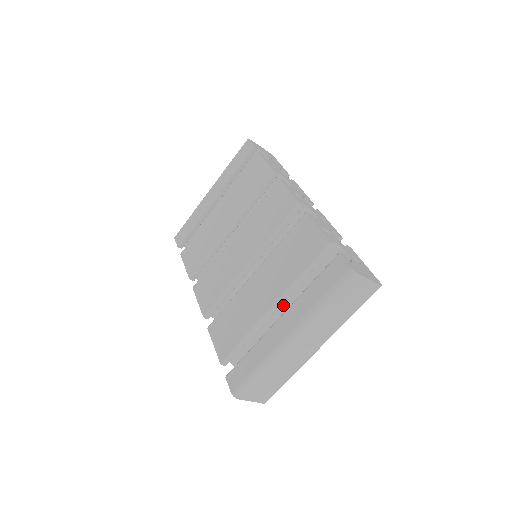
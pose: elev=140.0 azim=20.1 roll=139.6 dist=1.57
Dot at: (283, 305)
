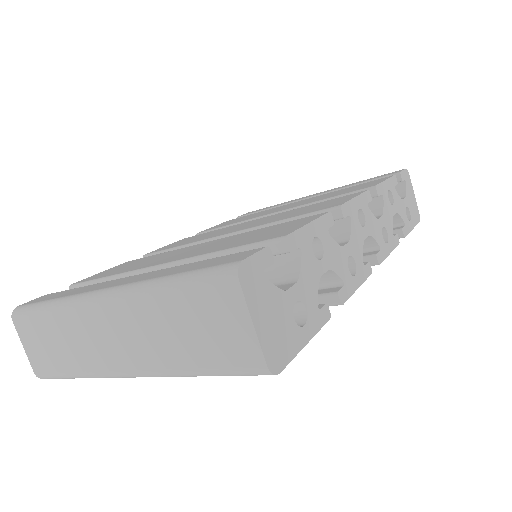
Dot at: occluded
